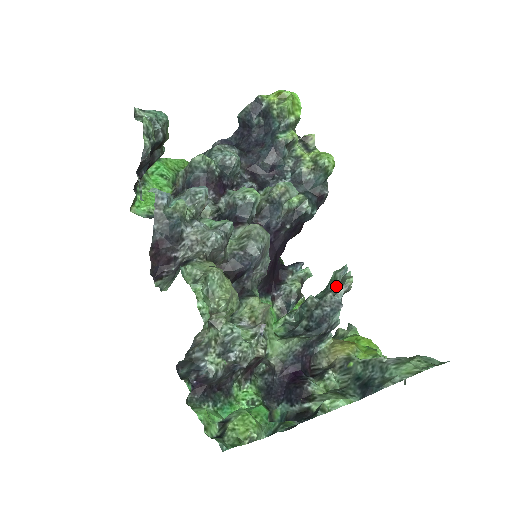
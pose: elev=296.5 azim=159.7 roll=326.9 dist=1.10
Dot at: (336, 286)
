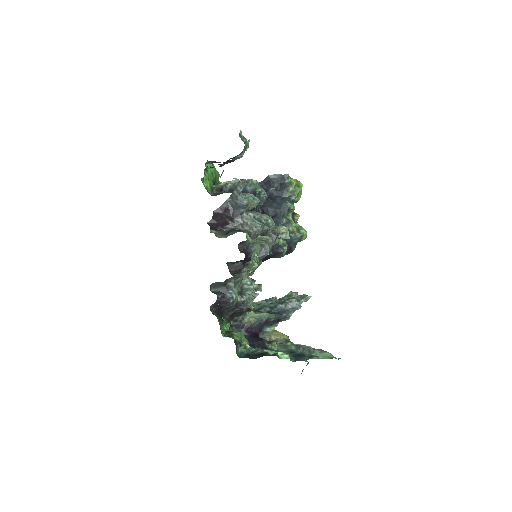
Dot at: occluded
